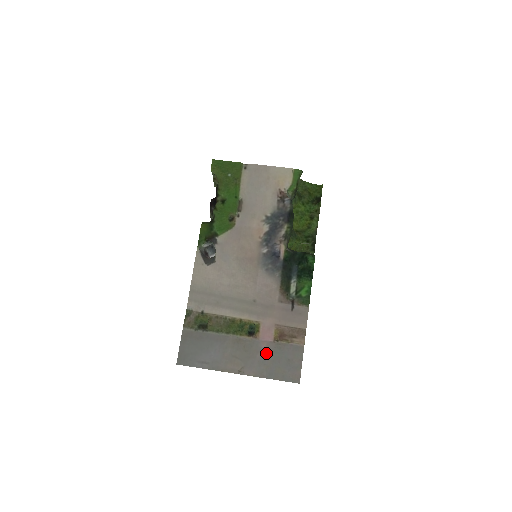
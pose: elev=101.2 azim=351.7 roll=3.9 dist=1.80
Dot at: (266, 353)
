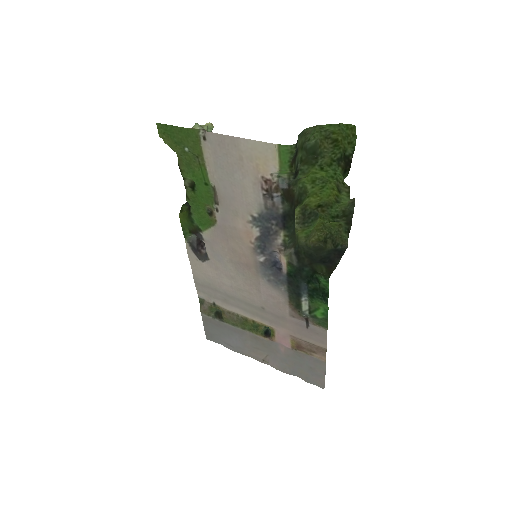
Dot at: (285, 356)
